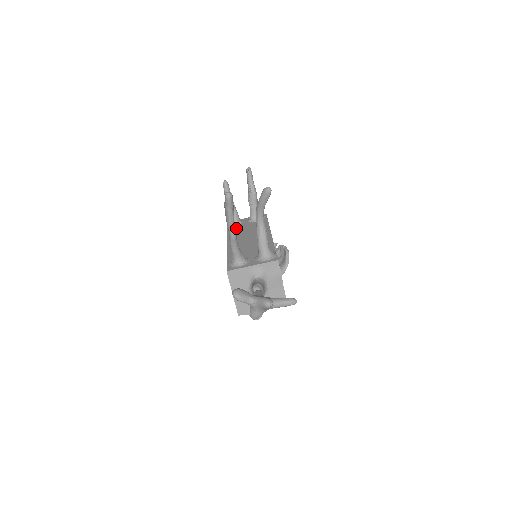
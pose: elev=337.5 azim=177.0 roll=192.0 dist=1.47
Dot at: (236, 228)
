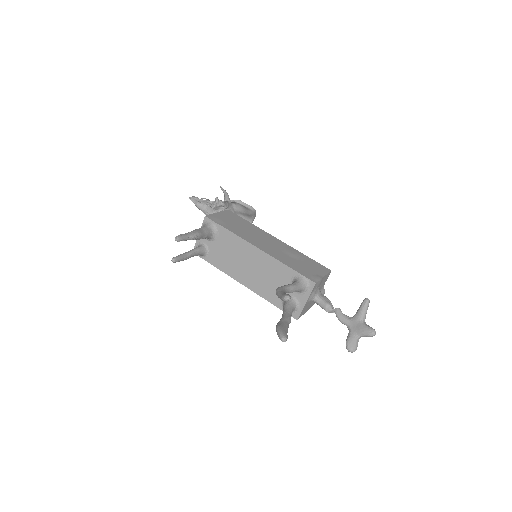
Dot at: (216, 258)
